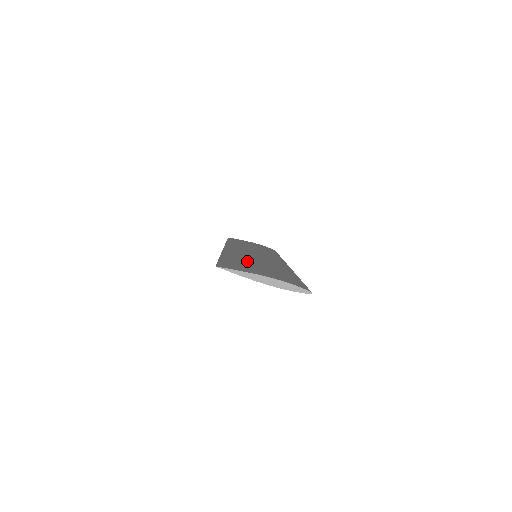
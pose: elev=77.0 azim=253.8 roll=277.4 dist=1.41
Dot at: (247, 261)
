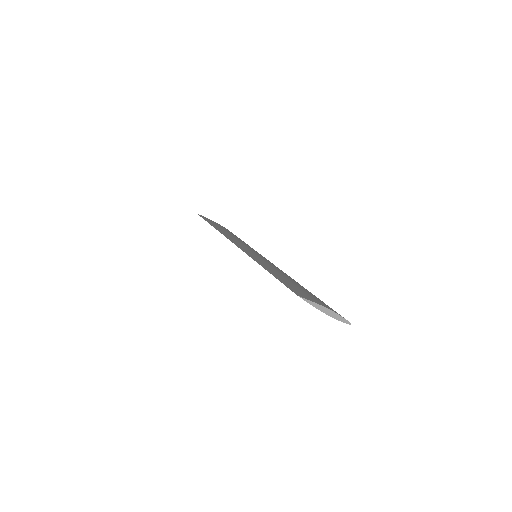
Dot at: (284, 277)
